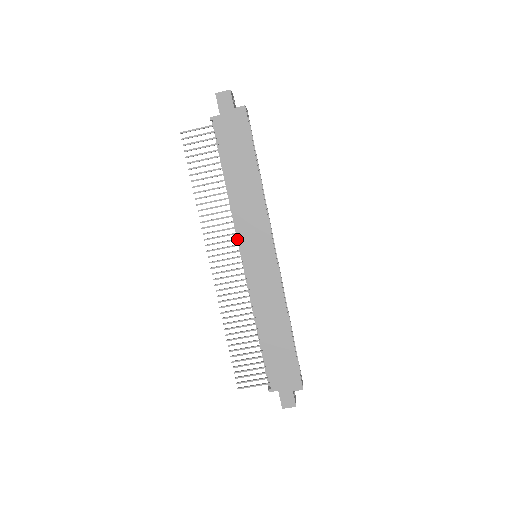
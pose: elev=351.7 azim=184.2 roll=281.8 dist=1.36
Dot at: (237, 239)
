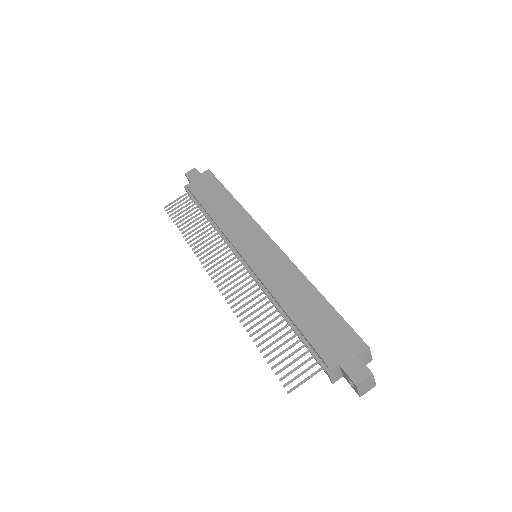
Dot at: (232, 248)
